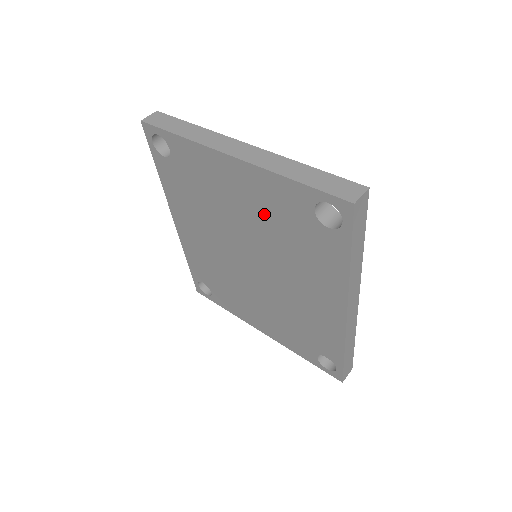
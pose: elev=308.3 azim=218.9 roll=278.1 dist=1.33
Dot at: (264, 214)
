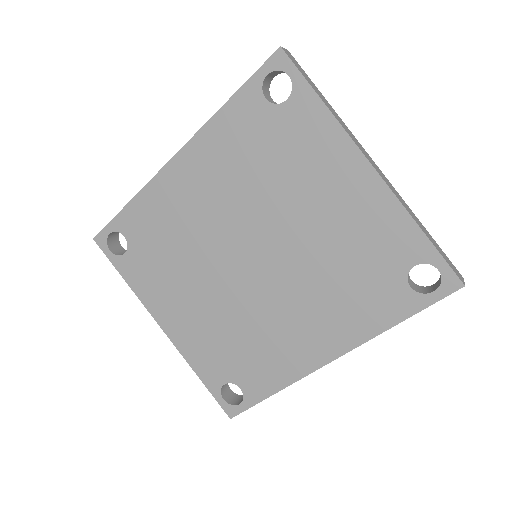
Dot at: (343, 234)
